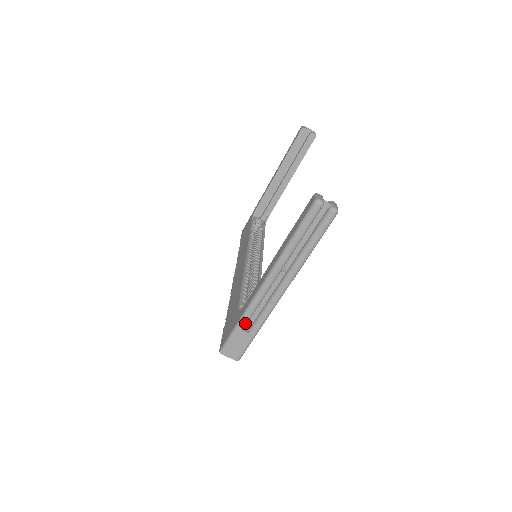
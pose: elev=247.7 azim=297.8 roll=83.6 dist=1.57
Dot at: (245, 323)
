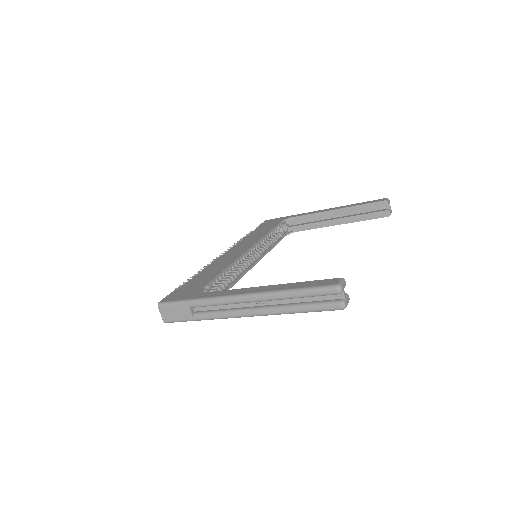
Dot at: (197, 305)
